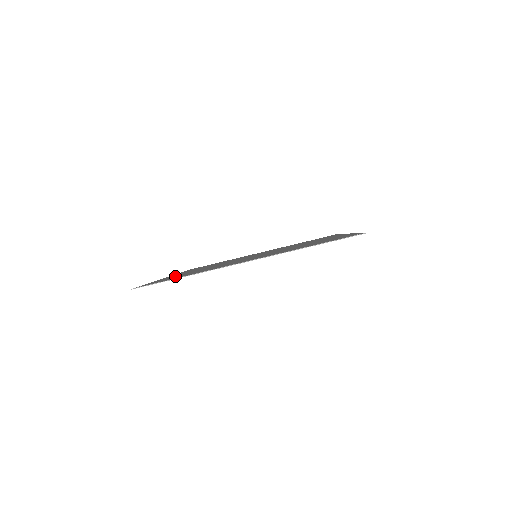
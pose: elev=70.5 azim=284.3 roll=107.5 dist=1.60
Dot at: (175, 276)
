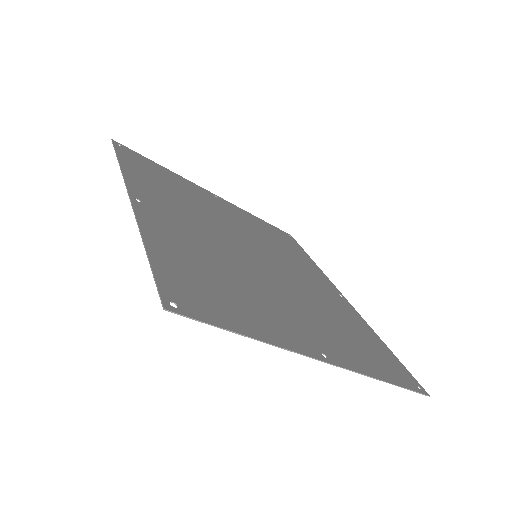
Dot at: (184, 257)
